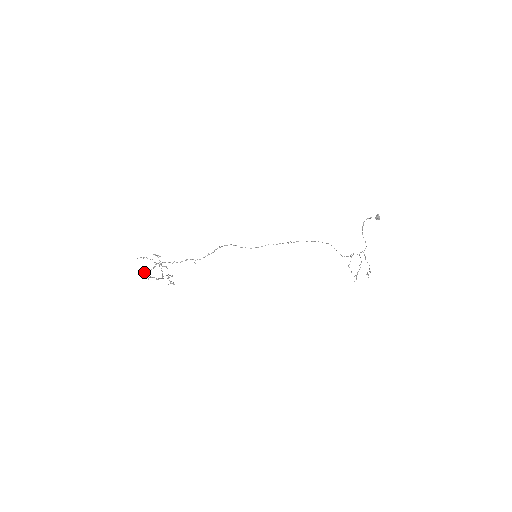
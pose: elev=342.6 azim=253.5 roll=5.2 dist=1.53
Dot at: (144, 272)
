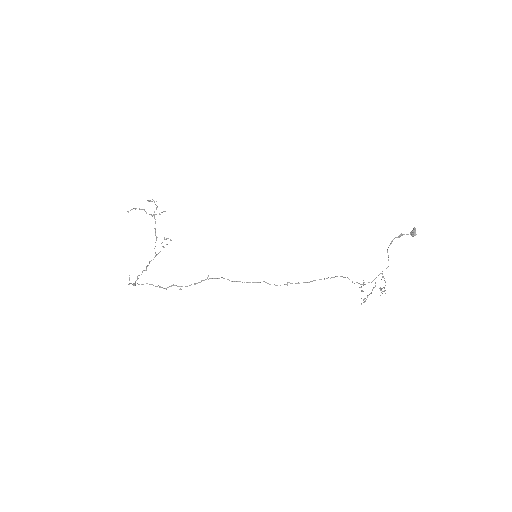
Dot at: occluded
